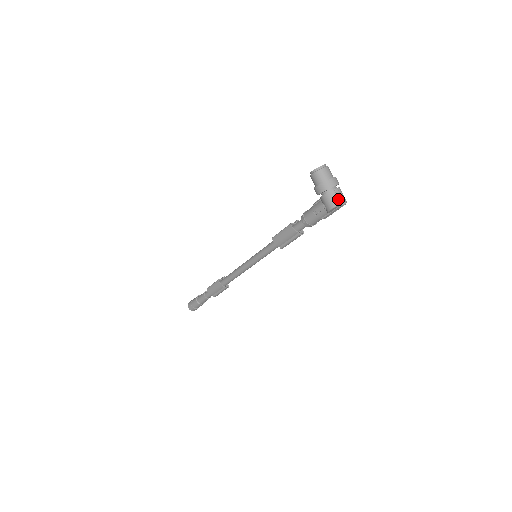
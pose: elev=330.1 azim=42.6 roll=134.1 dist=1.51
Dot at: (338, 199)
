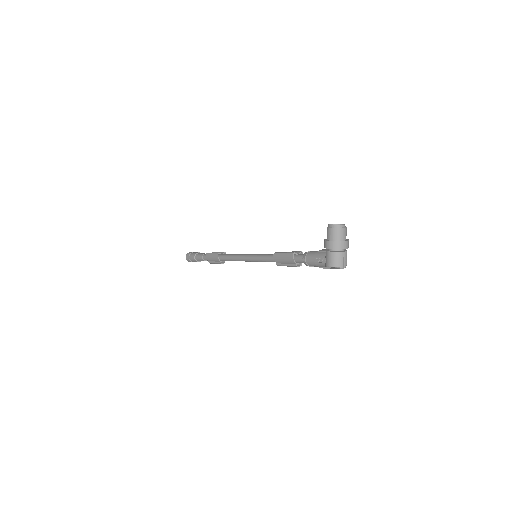
Dot at: (339, 262)
